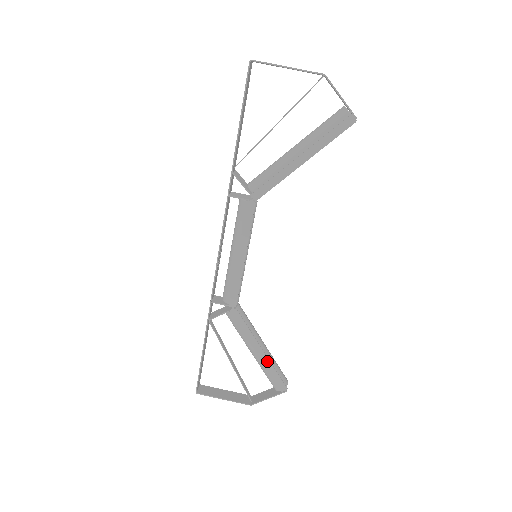
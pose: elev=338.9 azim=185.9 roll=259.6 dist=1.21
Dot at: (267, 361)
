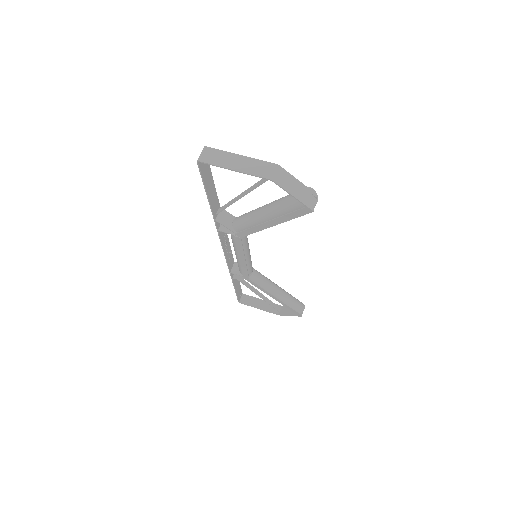
Dot at: (282, 303)
